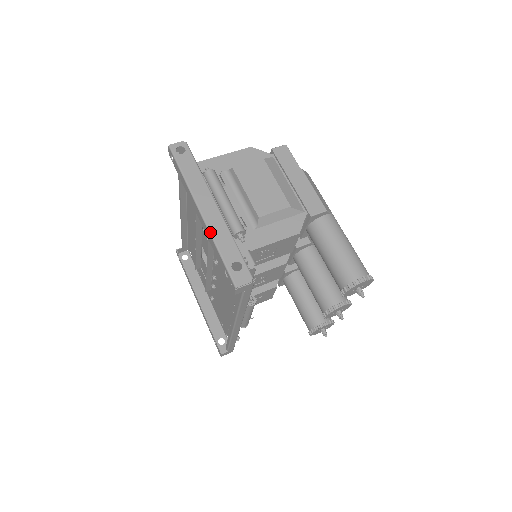
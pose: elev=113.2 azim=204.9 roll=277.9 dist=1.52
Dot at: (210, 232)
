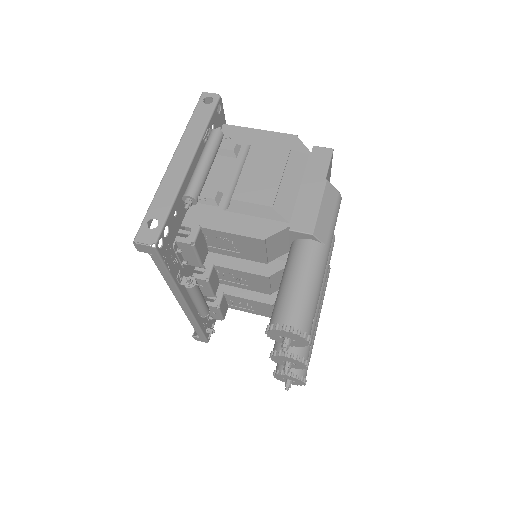
Dot at: (161, 181)
